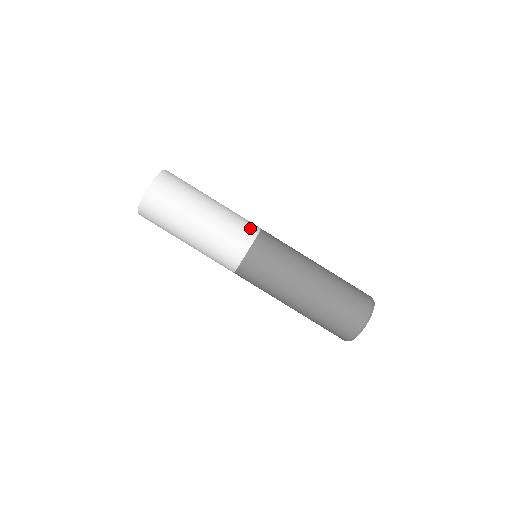
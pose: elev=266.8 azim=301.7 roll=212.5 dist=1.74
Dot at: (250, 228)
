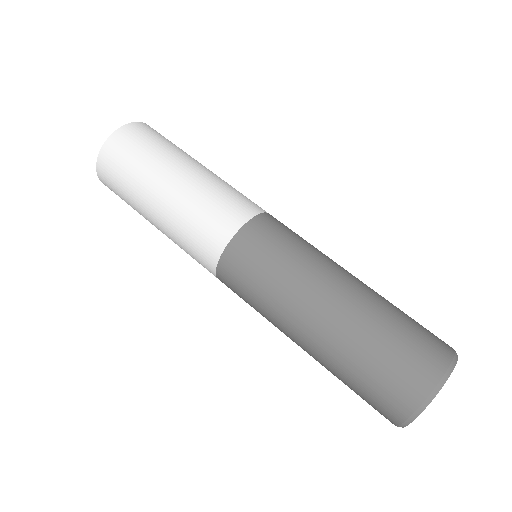
Dot at: (230, 217)
